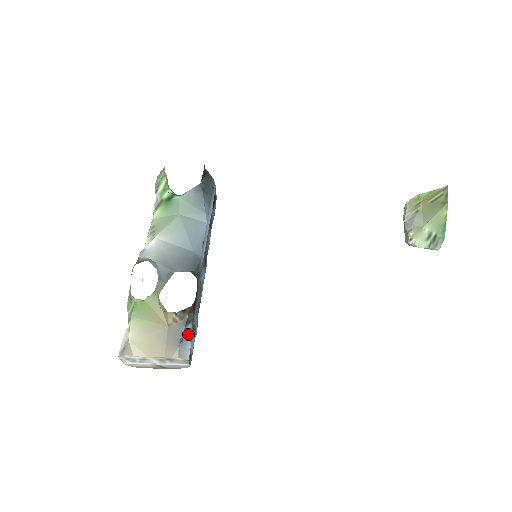
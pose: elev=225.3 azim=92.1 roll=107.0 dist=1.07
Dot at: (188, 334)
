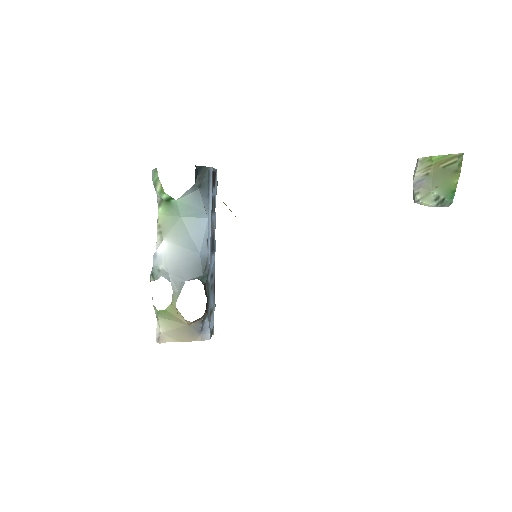
Dot at: (206, 324)
